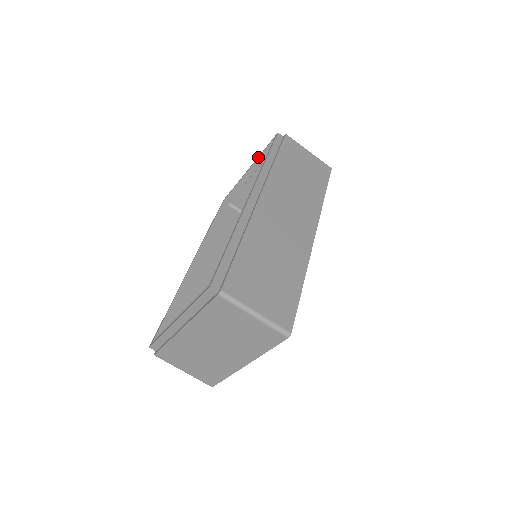
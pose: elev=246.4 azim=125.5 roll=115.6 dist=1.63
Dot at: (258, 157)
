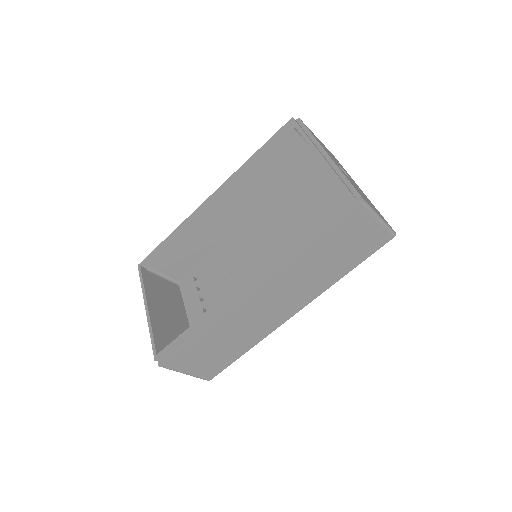
Dot at: (327, 169)
